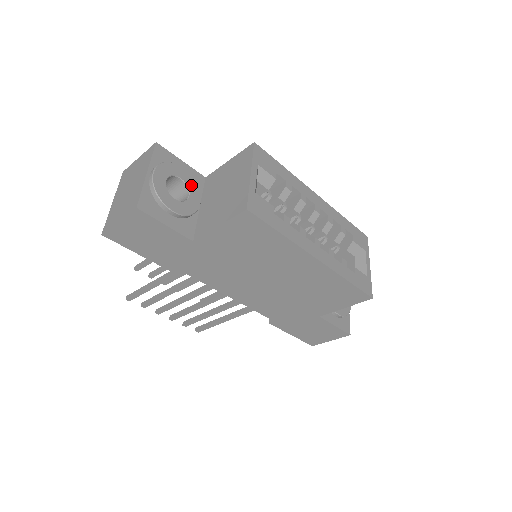
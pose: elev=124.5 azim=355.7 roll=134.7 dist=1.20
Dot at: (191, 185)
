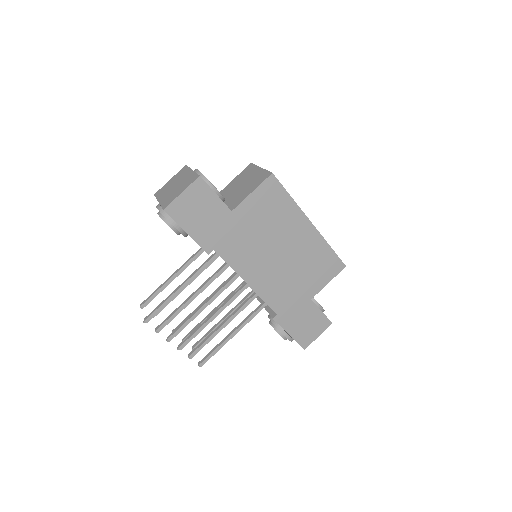
Dot at: occluded
